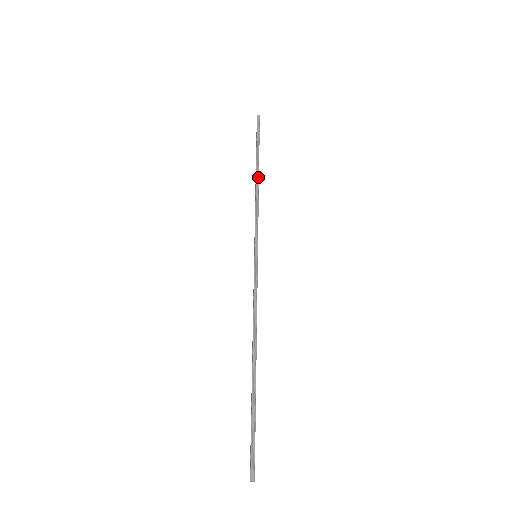
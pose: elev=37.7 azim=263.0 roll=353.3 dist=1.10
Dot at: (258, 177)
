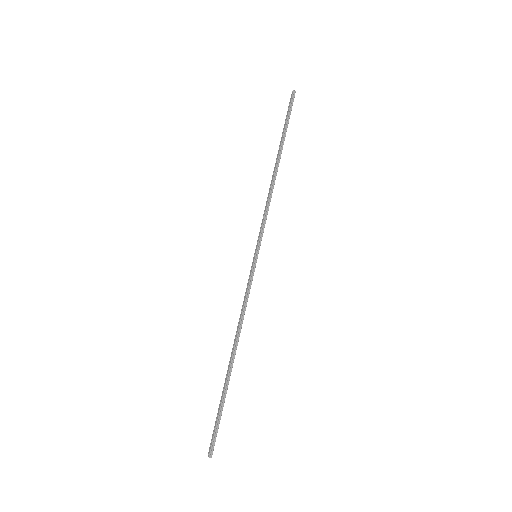
Dot at: (277, 169)
